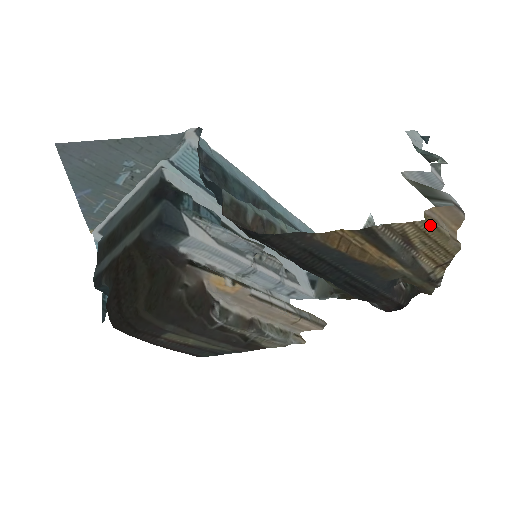
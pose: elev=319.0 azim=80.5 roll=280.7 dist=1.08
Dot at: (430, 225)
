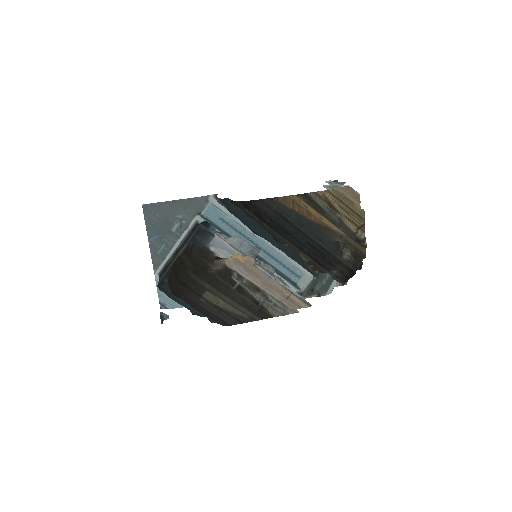
Dot at: (339, 194)
